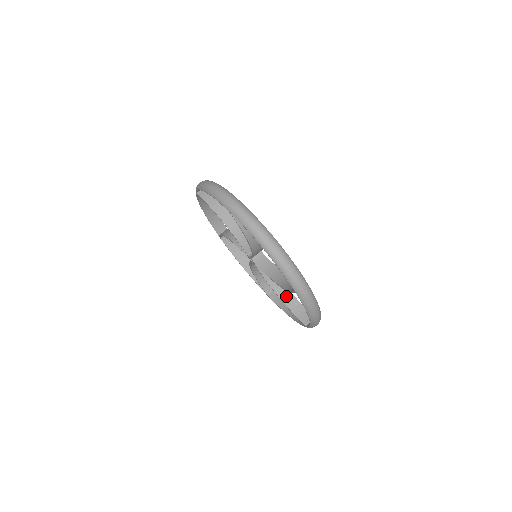
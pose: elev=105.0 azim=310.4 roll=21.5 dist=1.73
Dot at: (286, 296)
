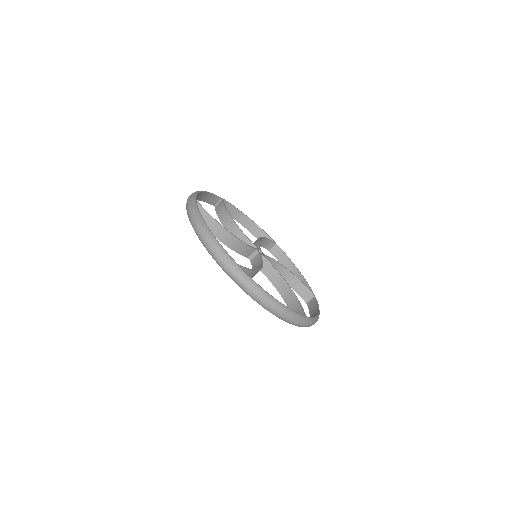
Dot at: (287, 277)
